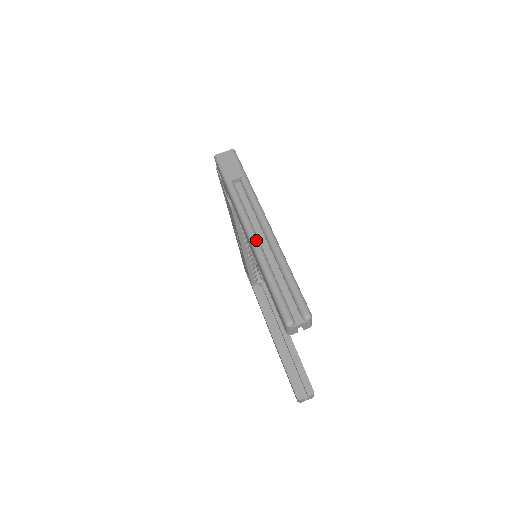
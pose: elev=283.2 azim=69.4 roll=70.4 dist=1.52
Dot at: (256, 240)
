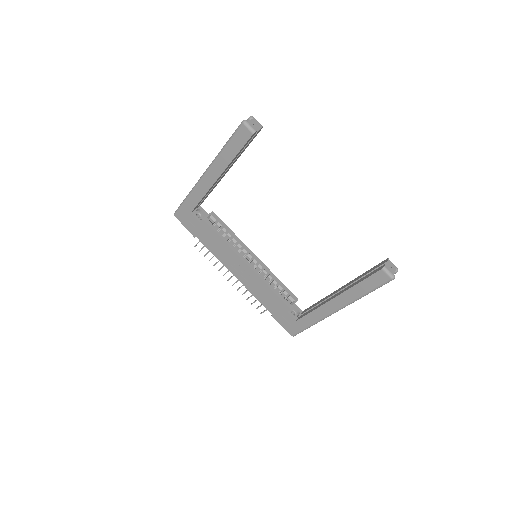
Dot at: occluded
